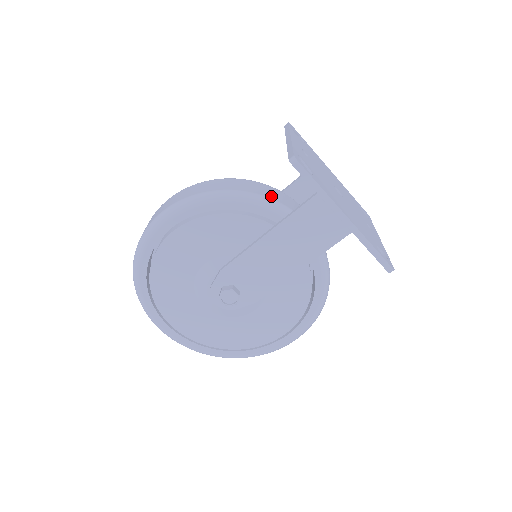
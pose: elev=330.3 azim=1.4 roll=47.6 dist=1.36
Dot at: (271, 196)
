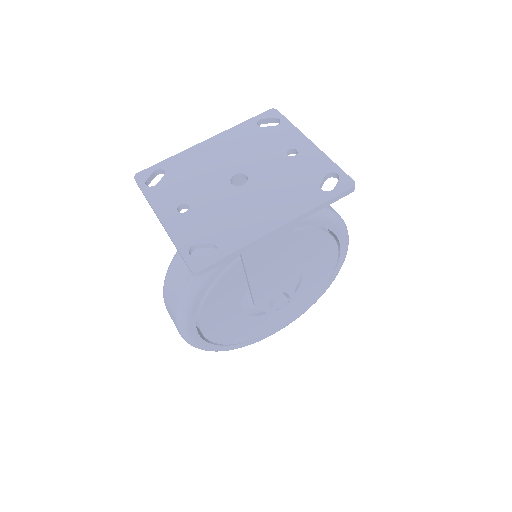
Dot at: (211, 249)
